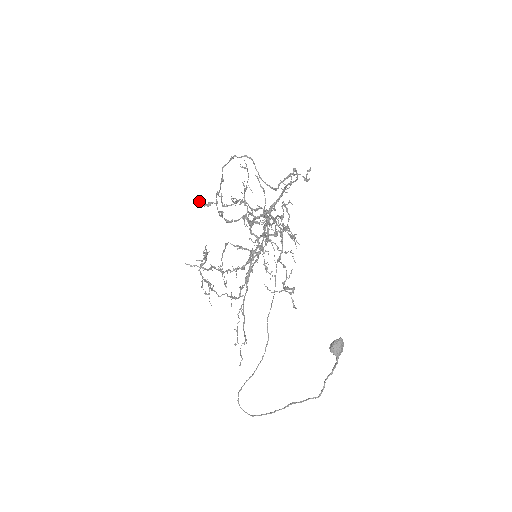
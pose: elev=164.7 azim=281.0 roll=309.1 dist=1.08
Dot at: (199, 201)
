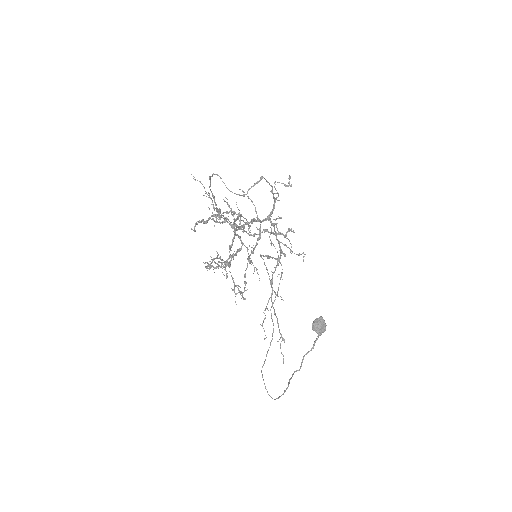
Dot at: occluded
